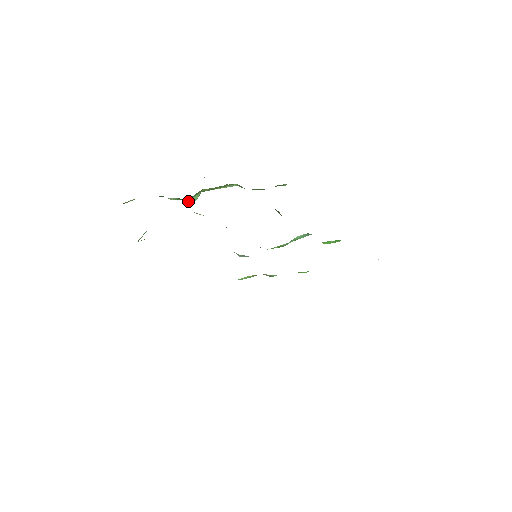
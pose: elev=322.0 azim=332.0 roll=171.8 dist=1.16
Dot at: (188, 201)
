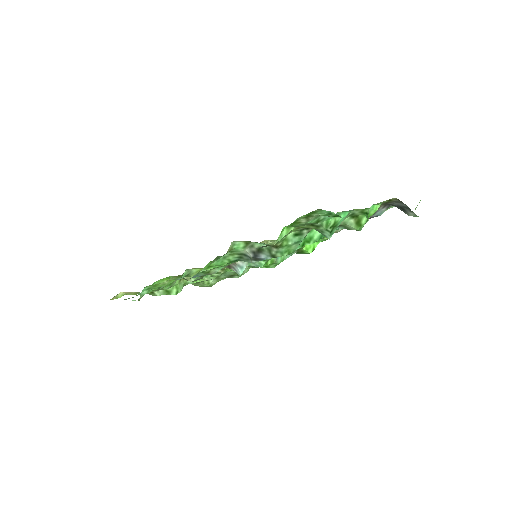
Dot at: (174, 292)
